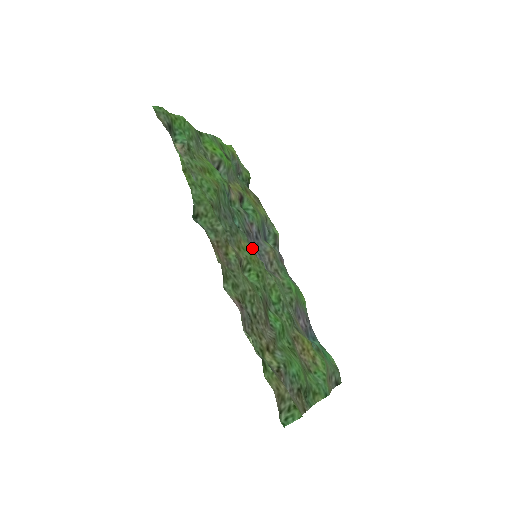
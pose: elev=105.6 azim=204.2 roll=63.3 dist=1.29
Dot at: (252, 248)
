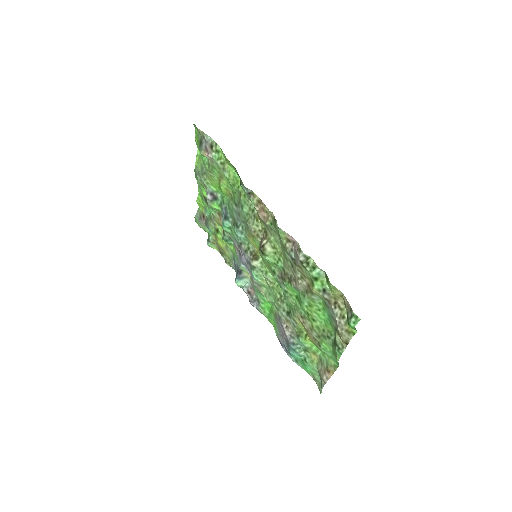
Dot at: (245, 257)
